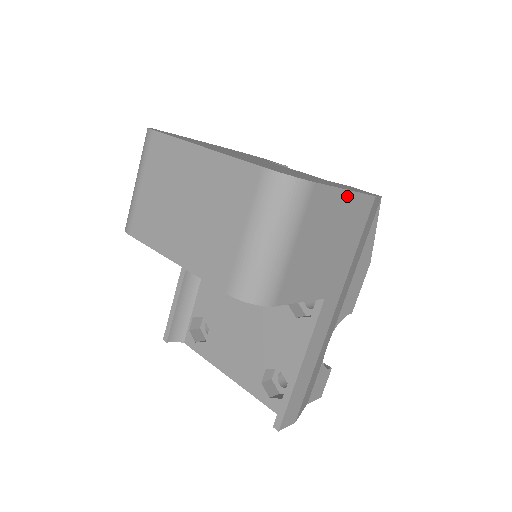
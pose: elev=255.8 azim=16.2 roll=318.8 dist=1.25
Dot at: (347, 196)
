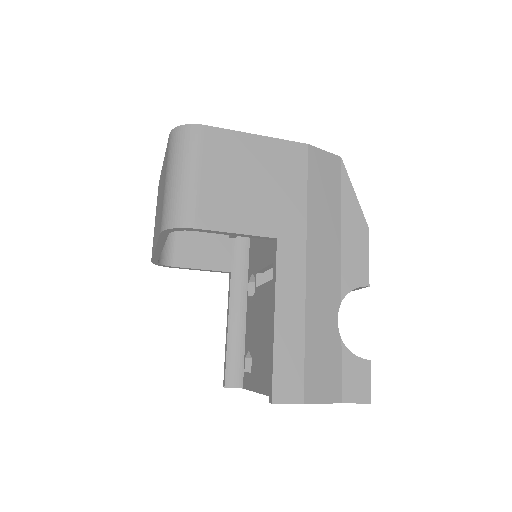
Dot at: (258, 140)
